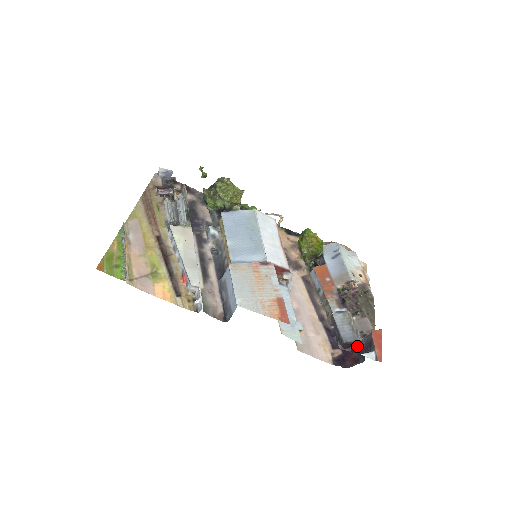
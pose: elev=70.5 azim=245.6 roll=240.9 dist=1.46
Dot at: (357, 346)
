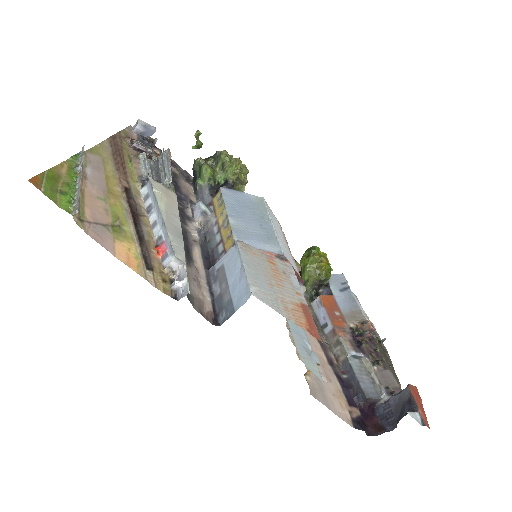
Dot at: (379, 407)
